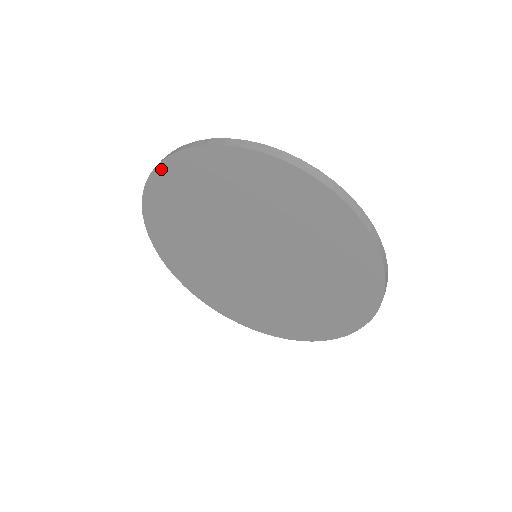
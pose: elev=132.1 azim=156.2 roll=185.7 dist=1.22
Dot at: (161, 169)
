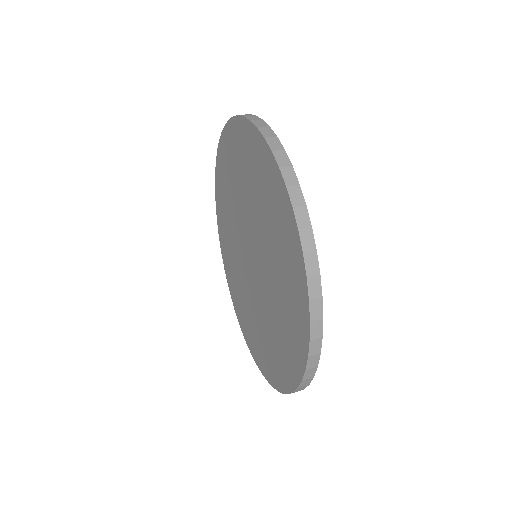
Dot at: (217, 163)
